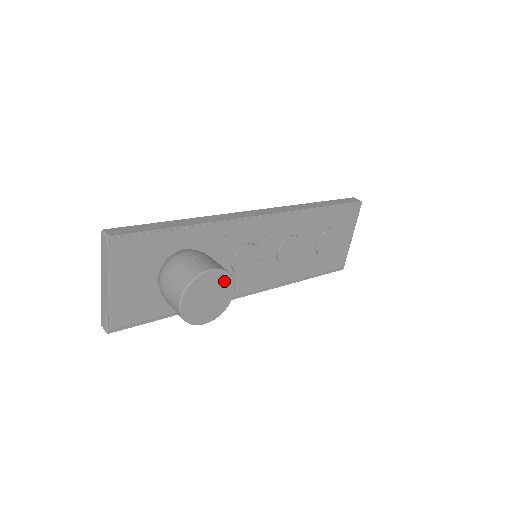
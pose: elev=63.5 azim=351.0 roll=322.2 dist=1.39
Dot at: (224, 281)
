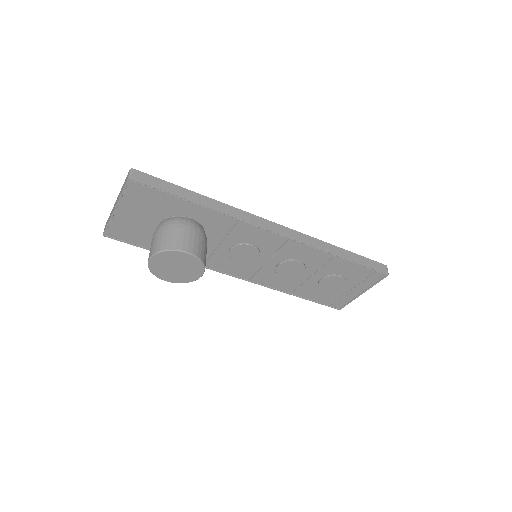
Dot at: (195, 265)
